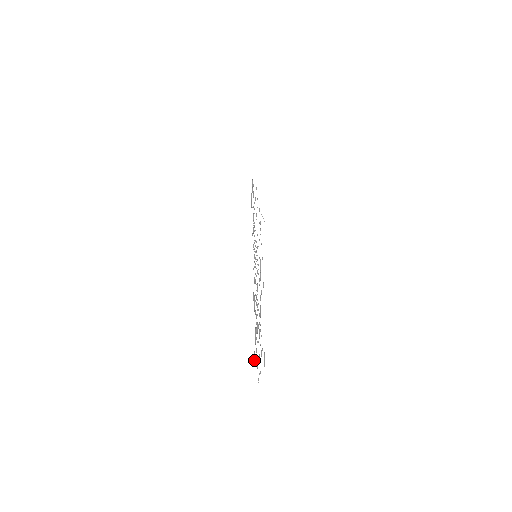
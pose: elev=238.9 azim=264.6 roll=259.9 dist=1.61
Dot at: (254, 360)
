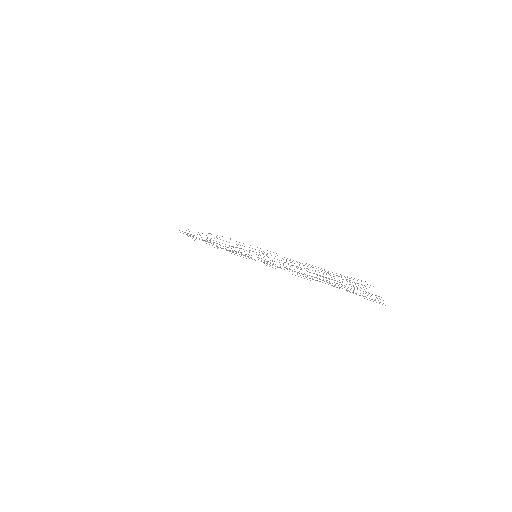
Dot at: occluded
